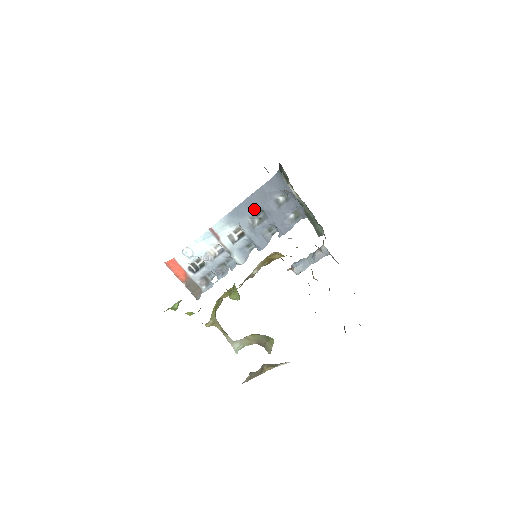
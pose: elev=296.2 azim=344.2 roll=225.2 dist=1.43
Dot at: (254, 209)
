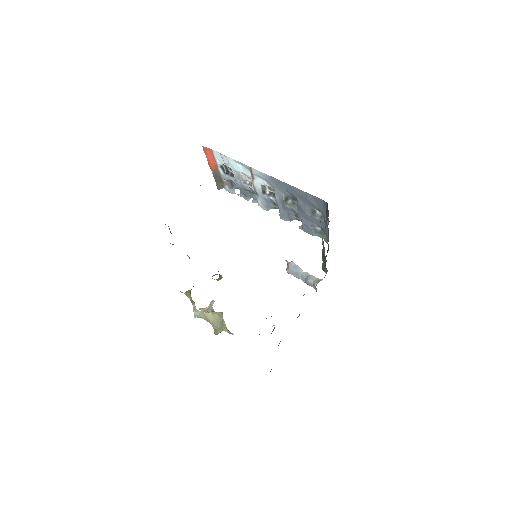
Dot at: (292, 195)
